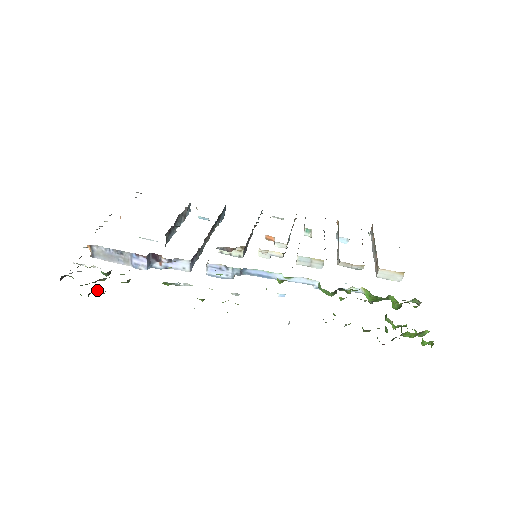
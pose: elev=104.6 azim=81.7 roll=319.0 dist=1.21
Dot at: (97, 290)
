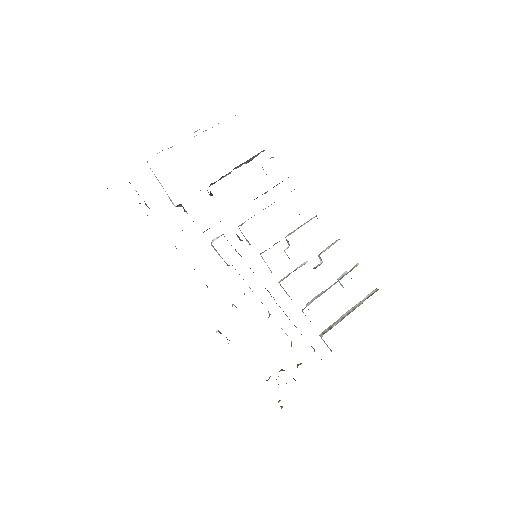
Dot at: occluded
